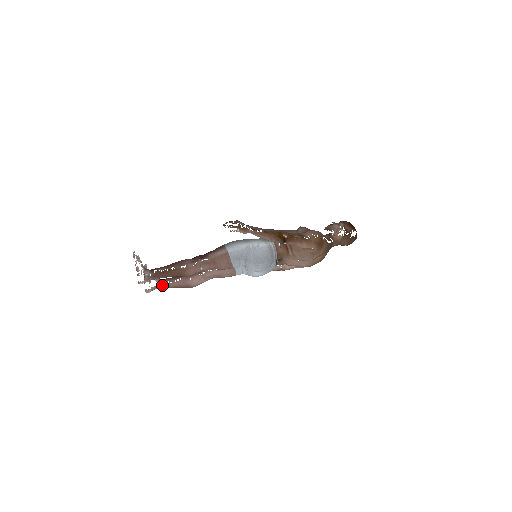
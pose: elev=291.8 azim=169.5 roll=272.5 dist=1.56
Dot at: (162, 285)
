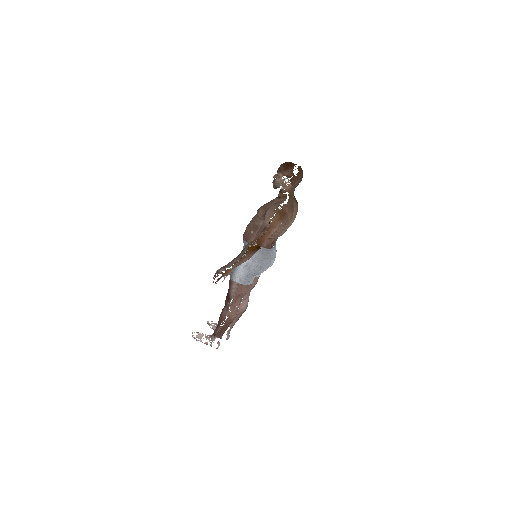
Dot at: (230, 327)
